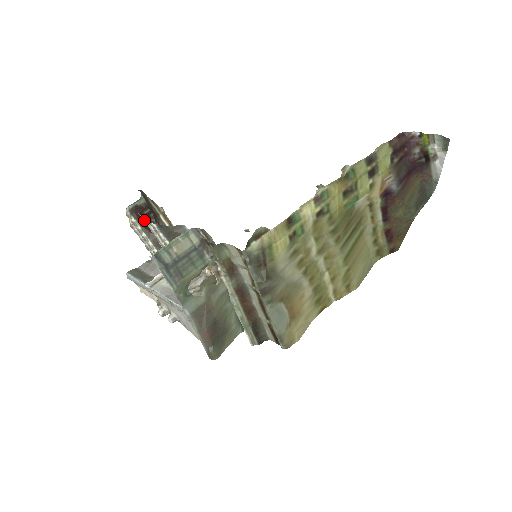
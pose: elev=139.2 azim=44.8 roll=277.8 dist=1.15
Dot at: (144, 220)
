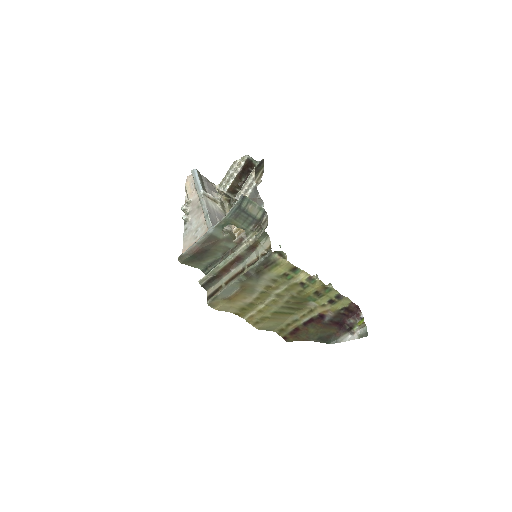
Dot at: (252, 174)
